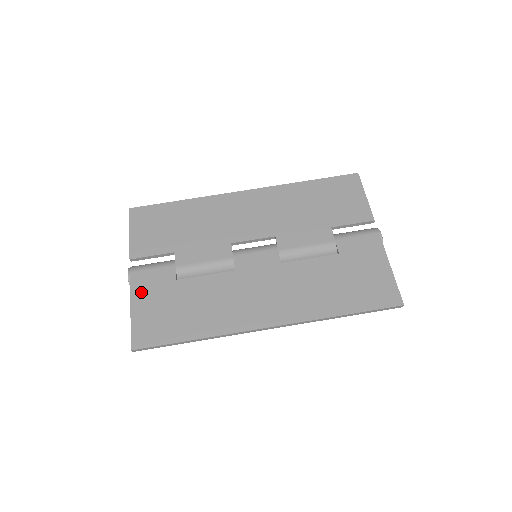
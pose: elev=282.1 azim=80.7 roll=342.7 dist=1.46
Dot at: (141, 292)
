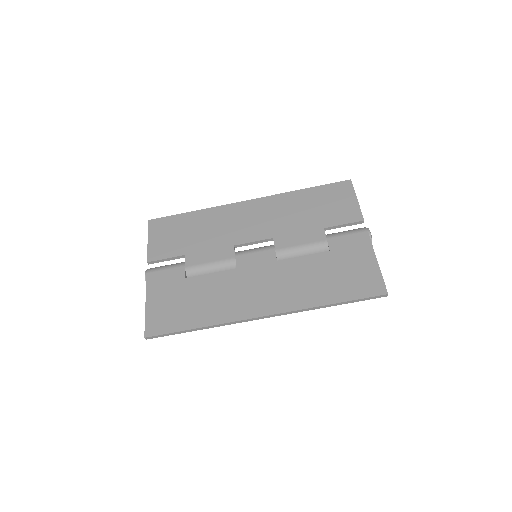
Dot at: (155, 289)
